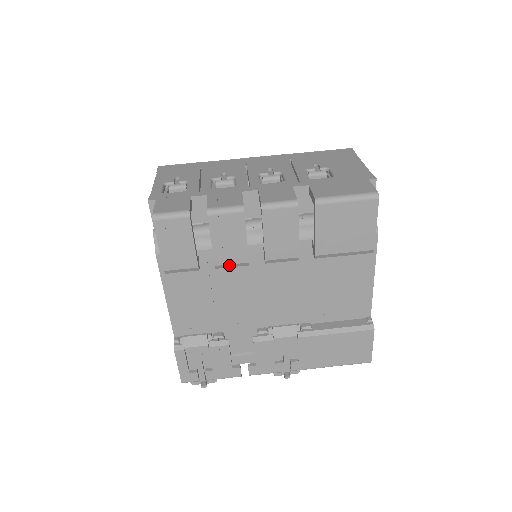
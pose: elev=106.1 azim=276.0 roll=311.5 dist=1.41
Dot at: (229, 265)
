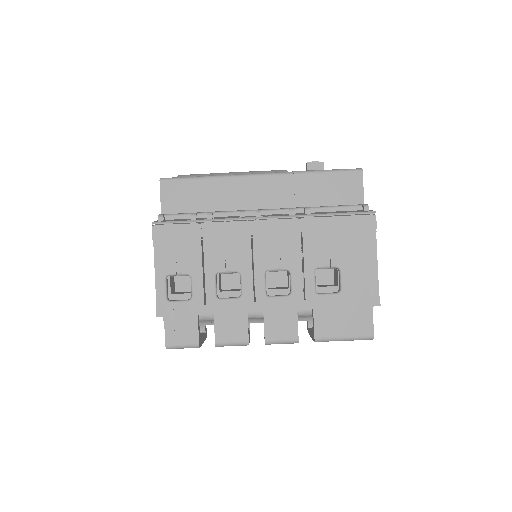
Dot at: occluded
